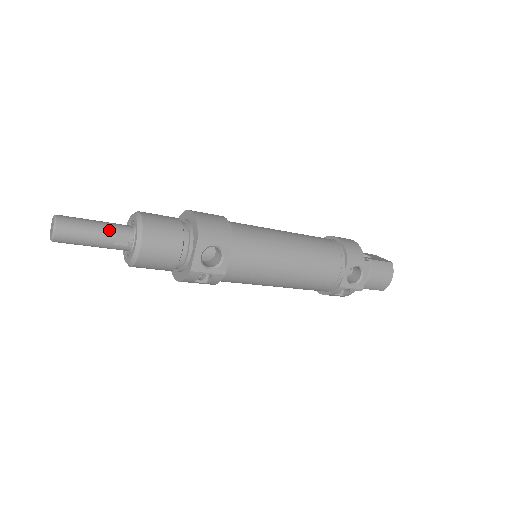
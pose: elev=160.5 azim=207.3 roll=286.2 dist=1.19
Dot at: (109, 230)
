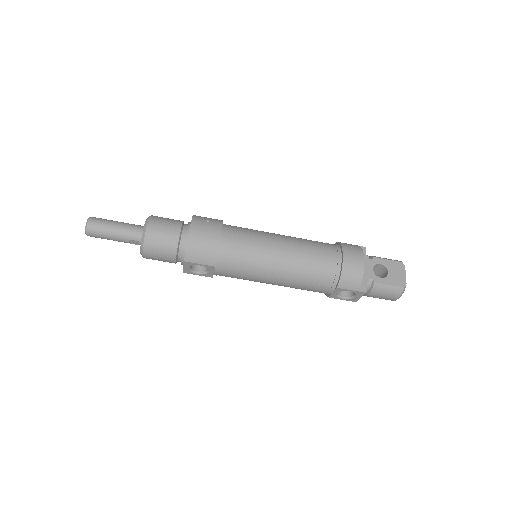
Dot at: (124, 236)
